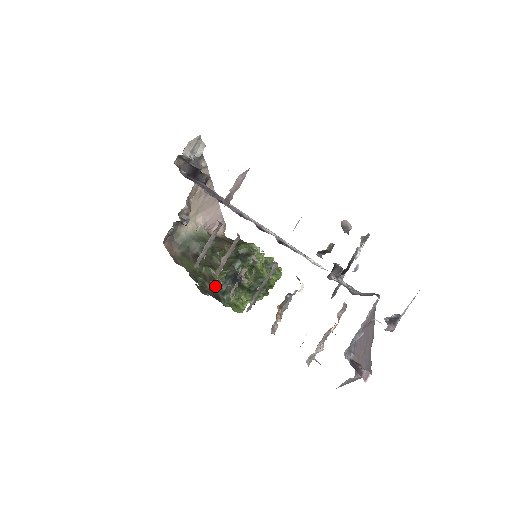
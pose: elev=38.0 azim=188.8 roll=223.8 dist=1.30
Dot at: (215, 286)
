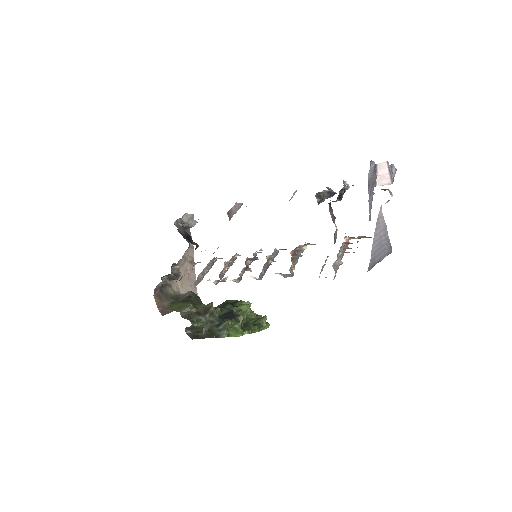
Dot at: (209, 319)
